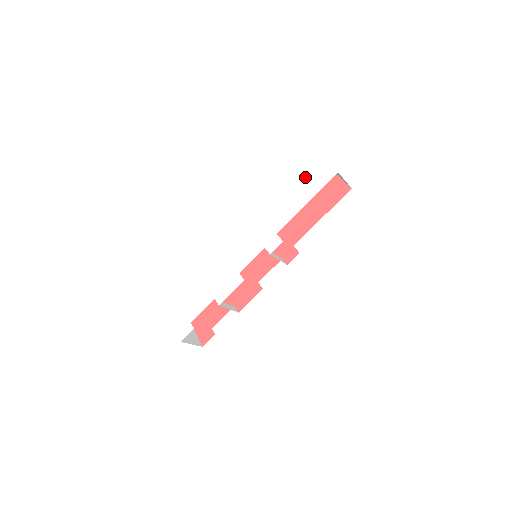
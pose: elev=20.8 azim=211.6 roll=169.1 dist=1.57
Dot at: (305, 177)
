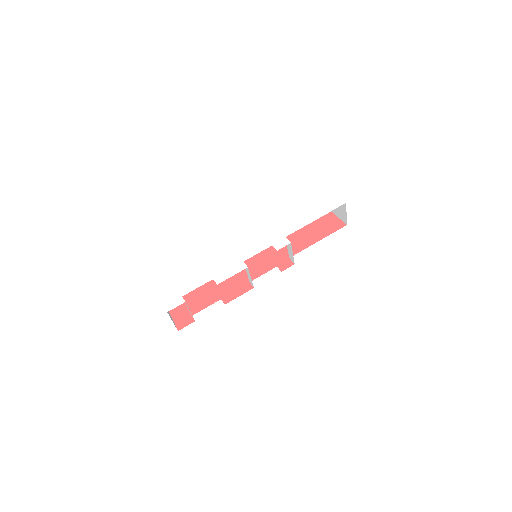
Dot at: (316, 201)
